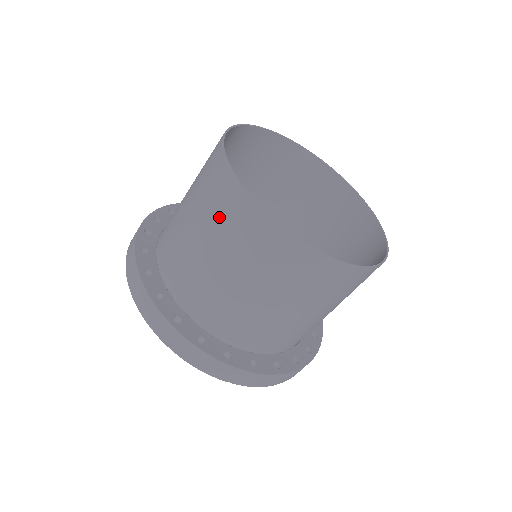
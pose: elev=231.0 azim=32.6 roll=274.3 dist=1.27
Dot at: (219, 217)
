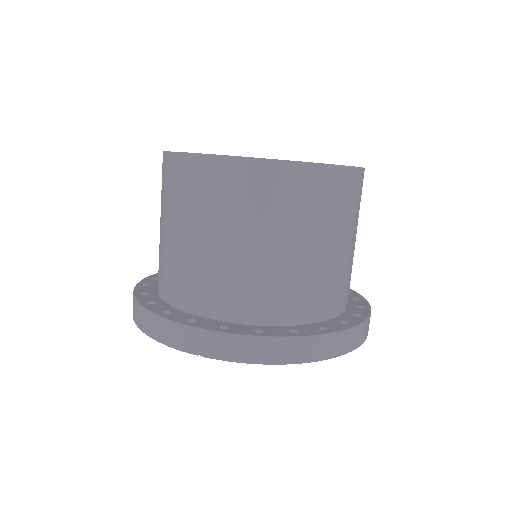
Dot at: (161, 191)
